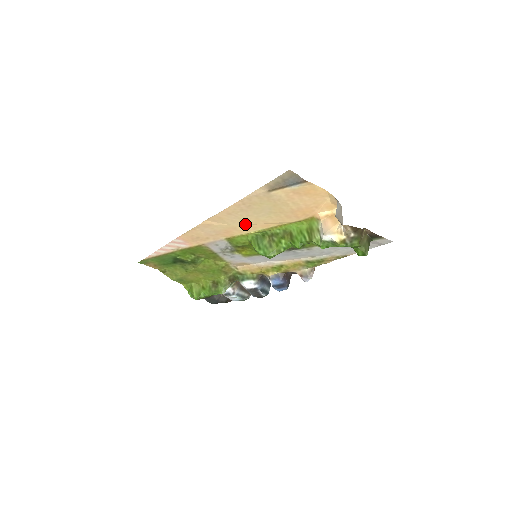
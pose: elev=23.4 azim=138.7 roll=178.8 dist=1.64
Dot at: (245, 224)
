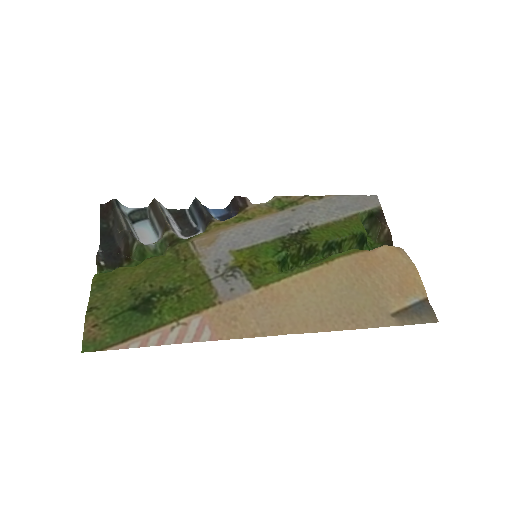
Dot at: (308, 293)
